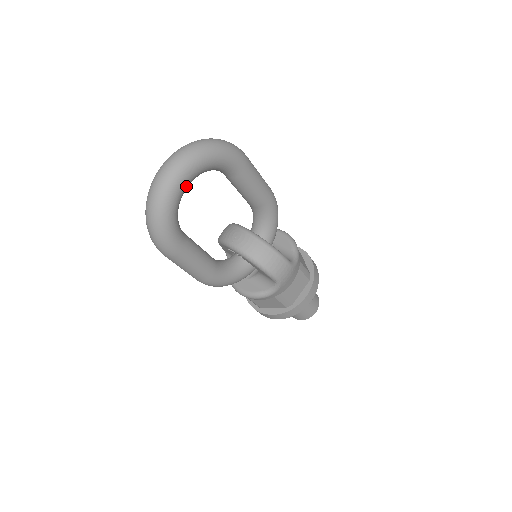
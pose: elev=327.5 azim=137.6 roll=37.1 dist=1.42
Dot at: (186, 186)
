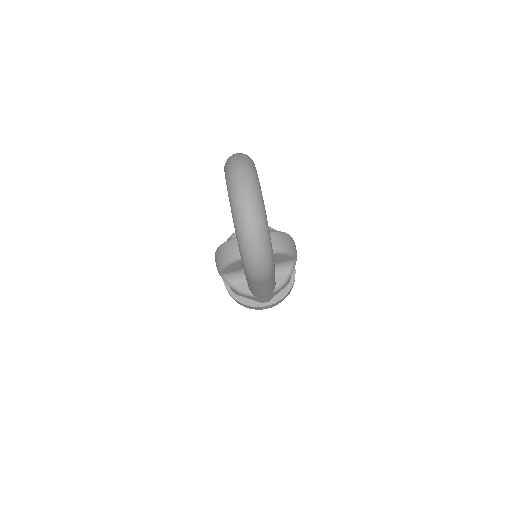
Dot at: occluded
